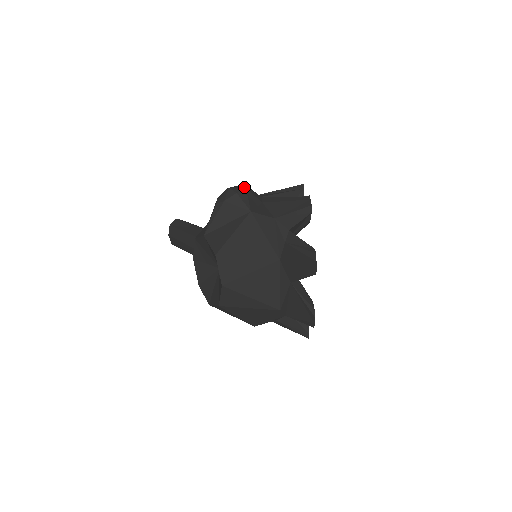
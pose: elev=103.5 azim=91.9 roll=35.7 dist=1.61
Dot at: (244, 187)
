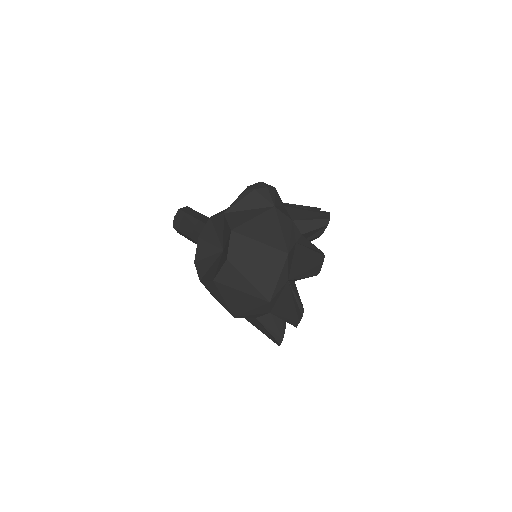
Dot at: occluded
